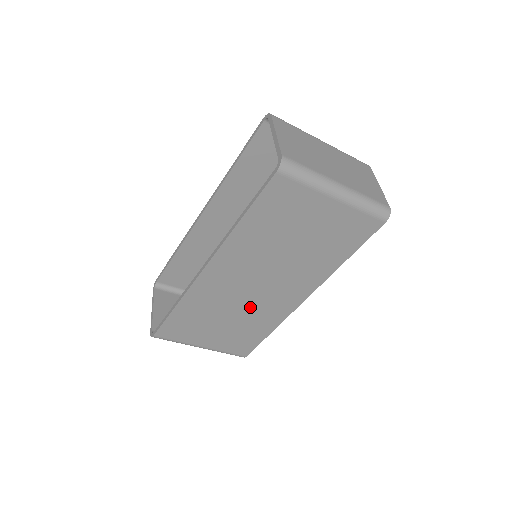
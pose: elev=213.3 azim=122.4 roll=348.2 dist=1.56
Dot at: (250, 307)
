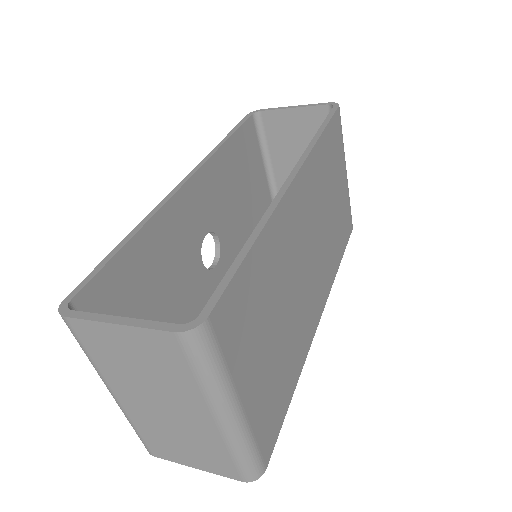
Dot at: (297, 303)
